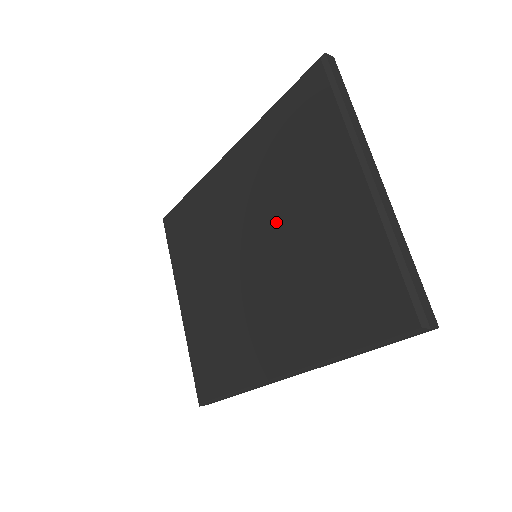
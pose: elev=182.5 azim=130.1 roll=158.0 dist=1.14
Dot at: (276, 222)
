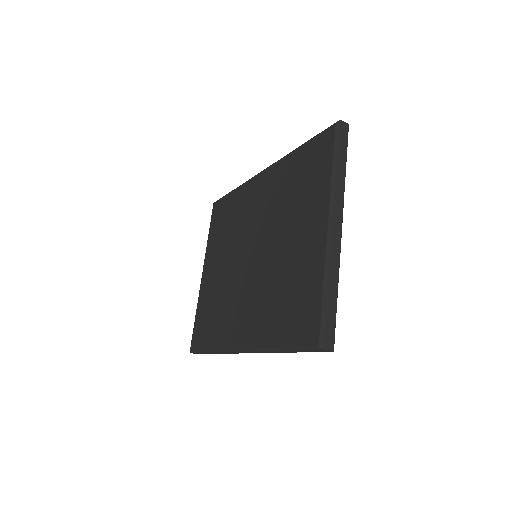
Dot at: (272, 236)
